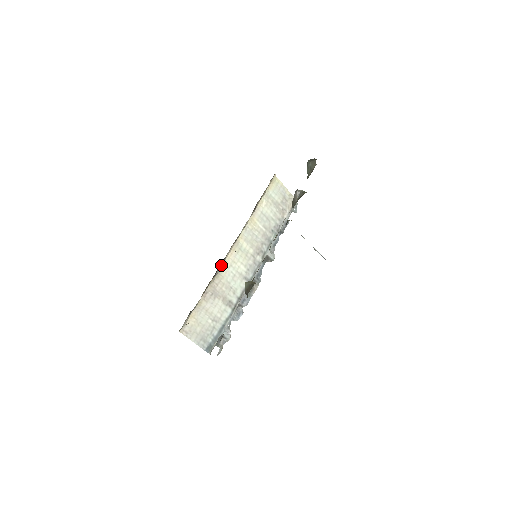
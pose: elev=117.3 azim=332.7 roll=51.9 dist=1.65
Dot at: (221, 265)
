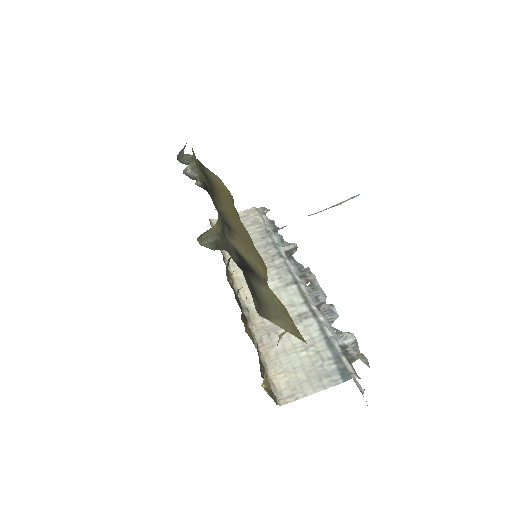
Dot at: (243, 307)
